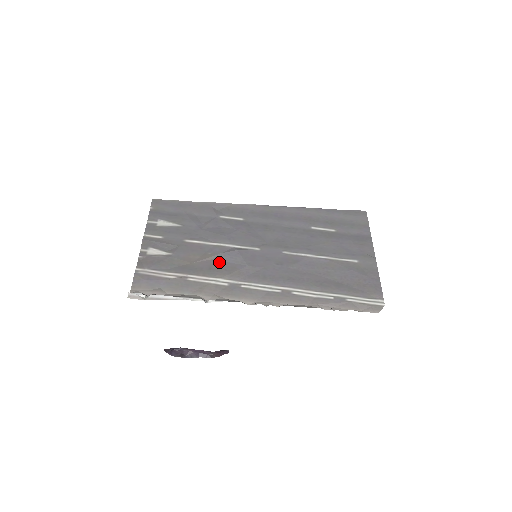
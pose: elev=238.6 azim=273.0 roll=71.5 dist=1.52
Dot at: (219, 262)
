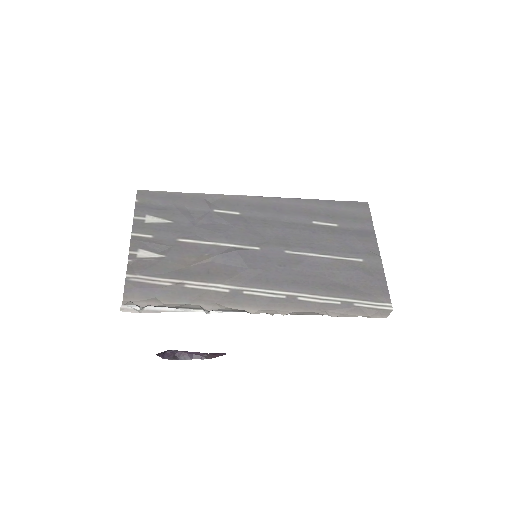
Dot at: (217, 265)
